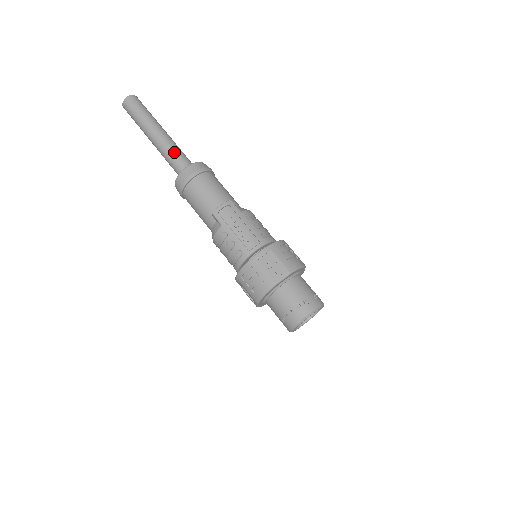
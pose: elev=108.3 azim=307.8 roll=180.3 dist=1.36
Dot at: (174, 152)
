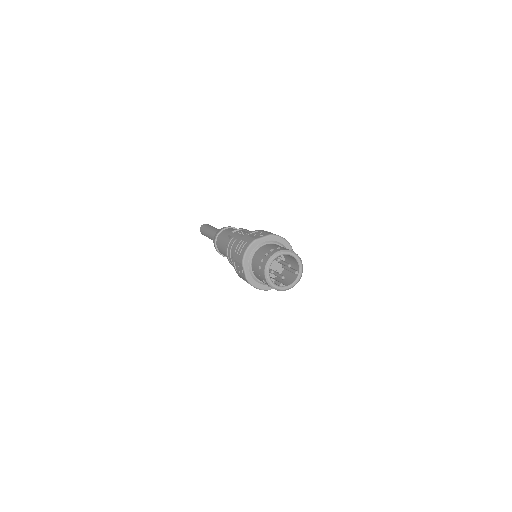
Dot at: occluded
